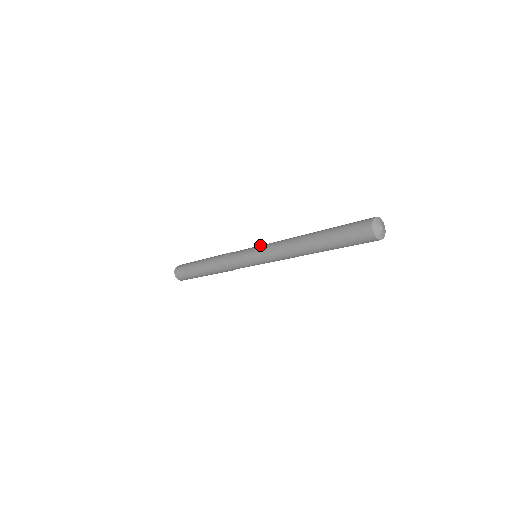
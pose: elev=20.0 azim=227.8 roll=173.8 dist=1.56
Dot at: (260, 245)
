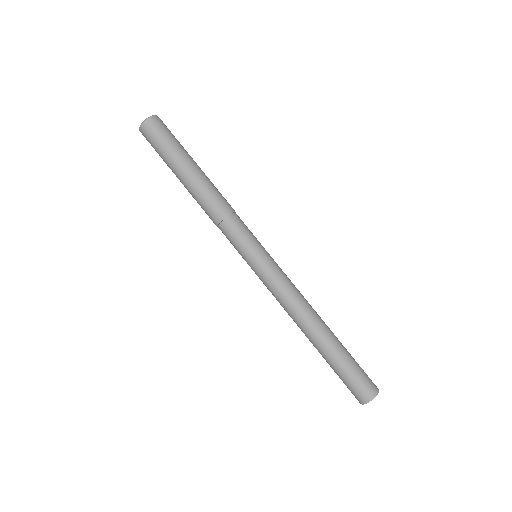
Dot at: (268, 262)
